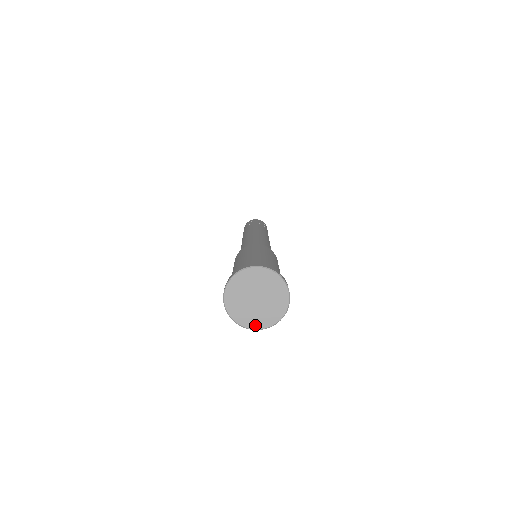
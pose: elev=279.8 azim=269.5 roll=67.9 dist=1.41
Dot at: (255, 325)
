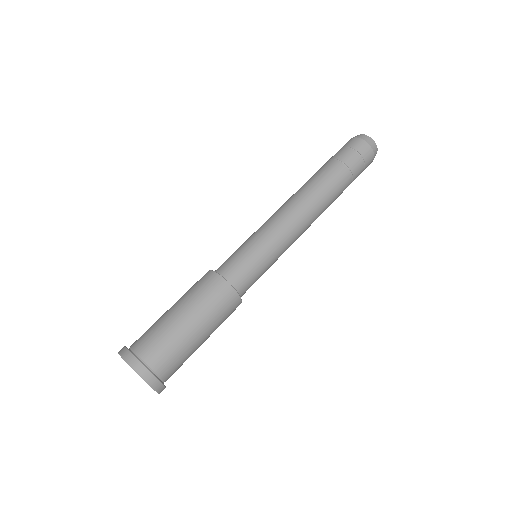
Dot at: occluded
